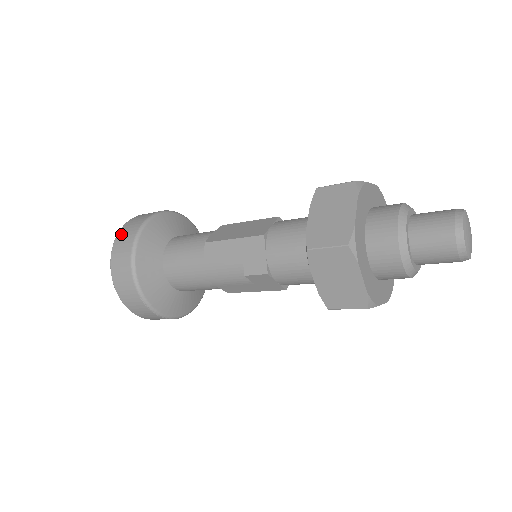
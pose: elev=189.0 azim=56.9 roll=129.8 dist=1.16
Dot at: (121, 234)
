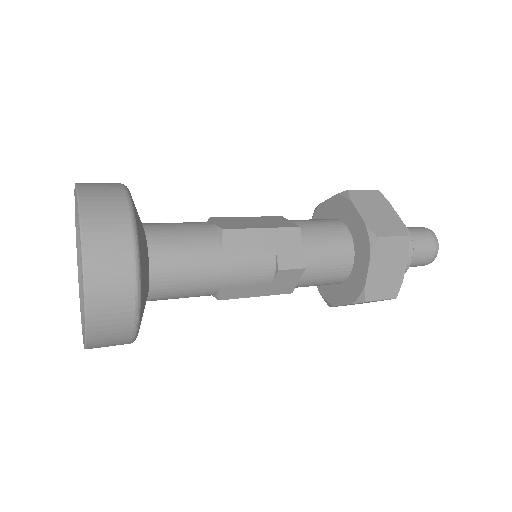
Dot at: (90, 198)
